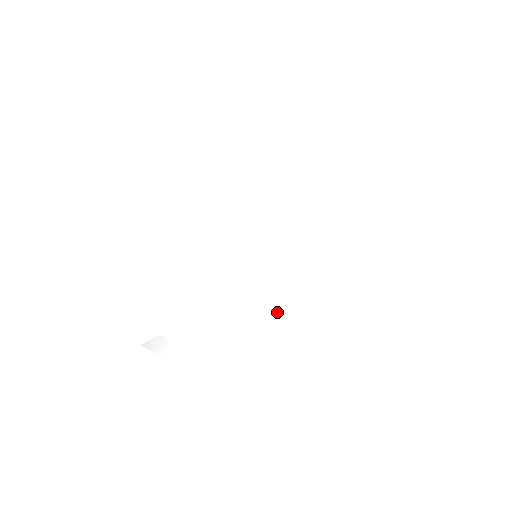
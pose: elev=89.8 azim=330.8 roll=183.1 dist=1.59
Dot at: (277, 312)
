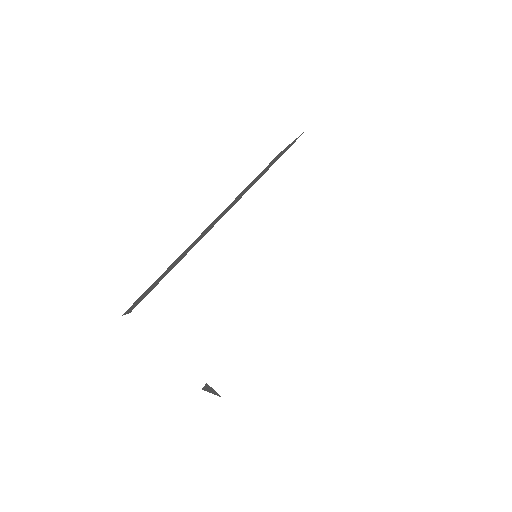
Dot at: (280, 311)
